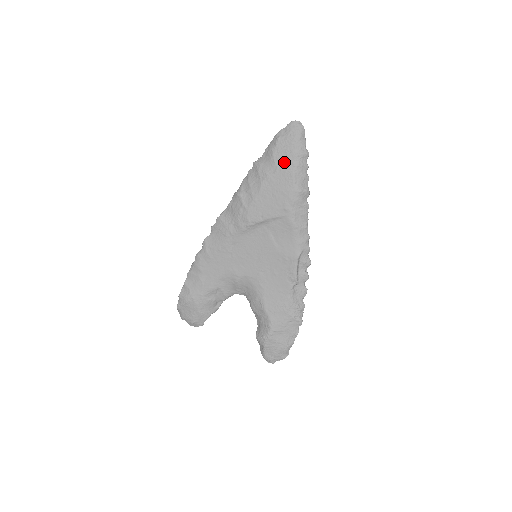
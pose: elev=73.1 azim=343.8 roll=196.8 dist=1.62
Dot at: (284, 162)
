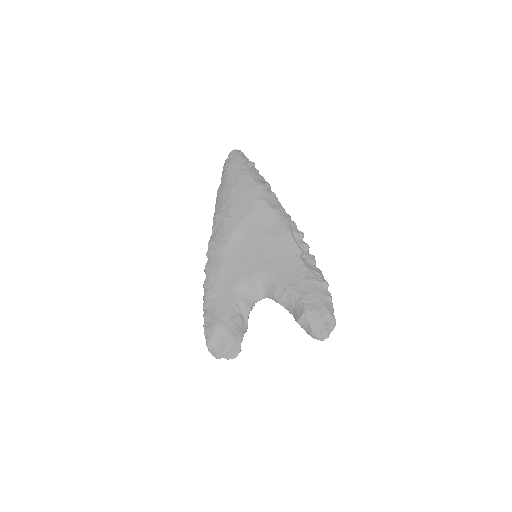
Dot at: (239, 174)
